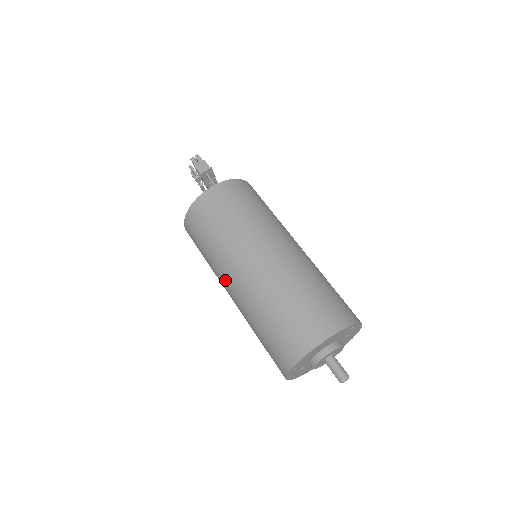
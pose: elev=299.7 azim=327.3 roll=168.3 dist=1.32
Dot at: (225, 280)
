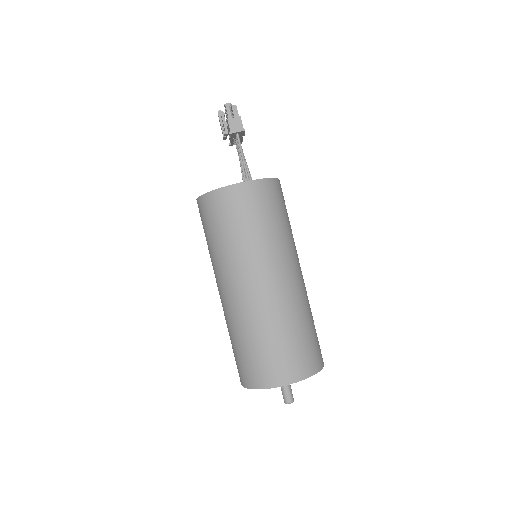
Dot at: (221, 280)
